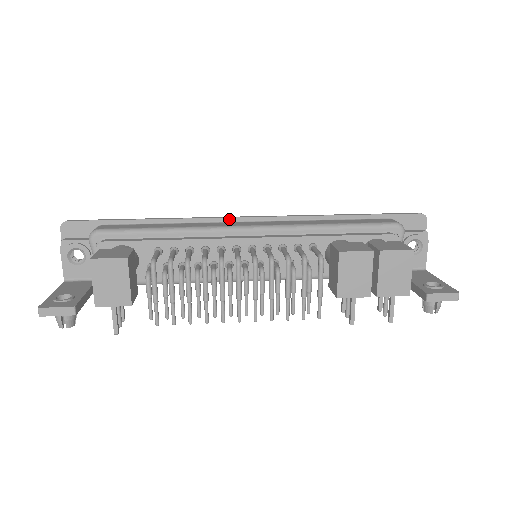
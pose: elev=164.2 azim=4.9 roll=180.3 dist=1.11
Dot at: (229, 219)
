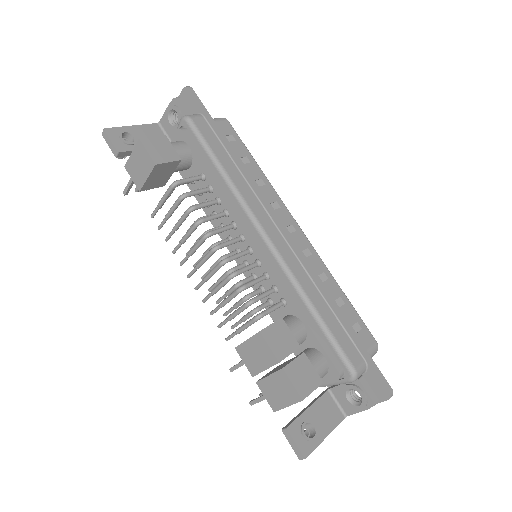
Dot at: (271, 213)
